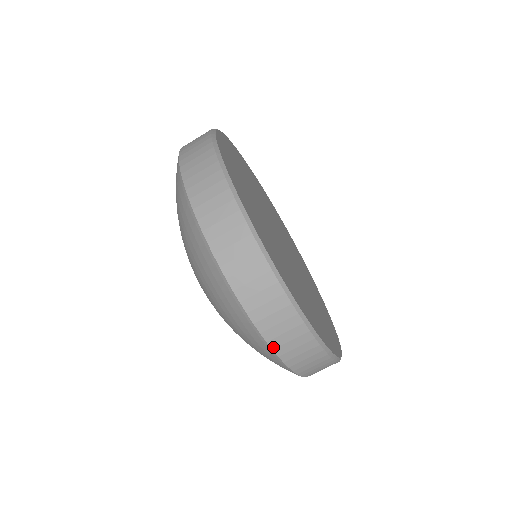
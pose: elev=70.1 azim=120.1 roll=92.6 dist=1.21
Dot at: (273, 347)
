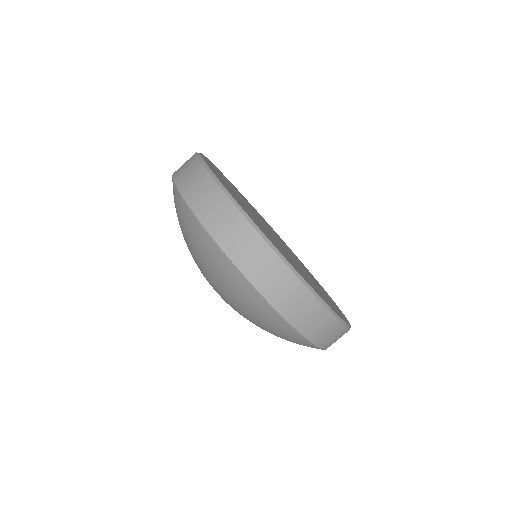
Dot at: (294, 325)
